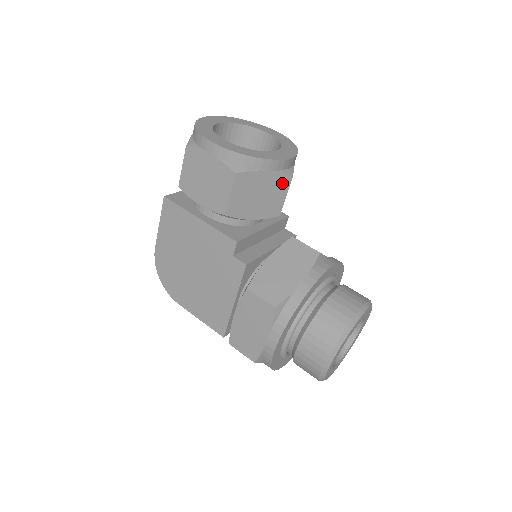
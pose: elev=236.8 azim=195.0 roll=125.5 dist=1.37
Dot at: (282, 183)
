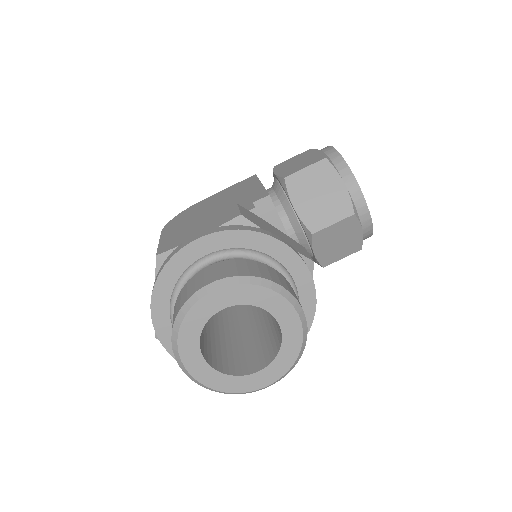
Dot at: (343, 208)
